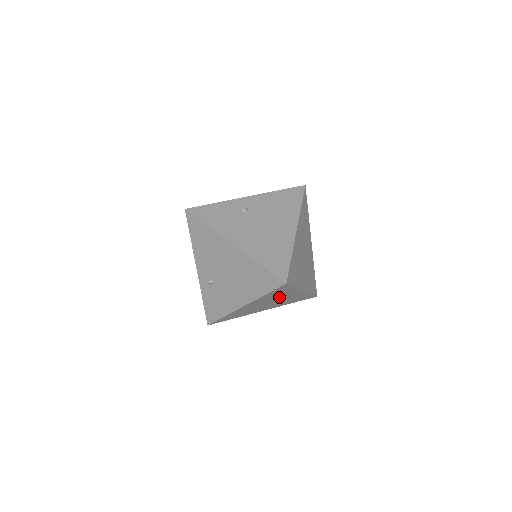
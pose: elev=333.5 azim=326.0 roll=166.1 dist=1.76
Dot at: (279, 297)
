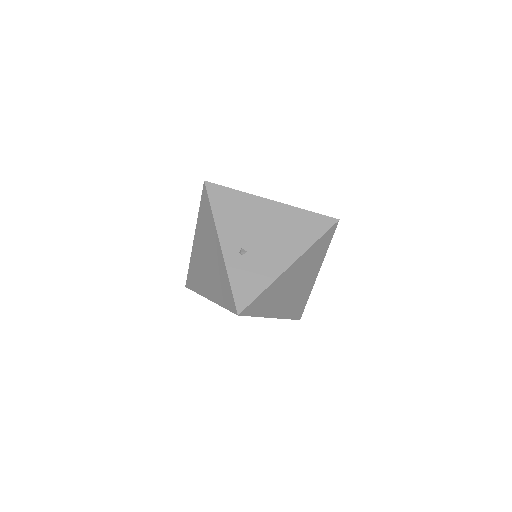
Dot at: (307, 271)
